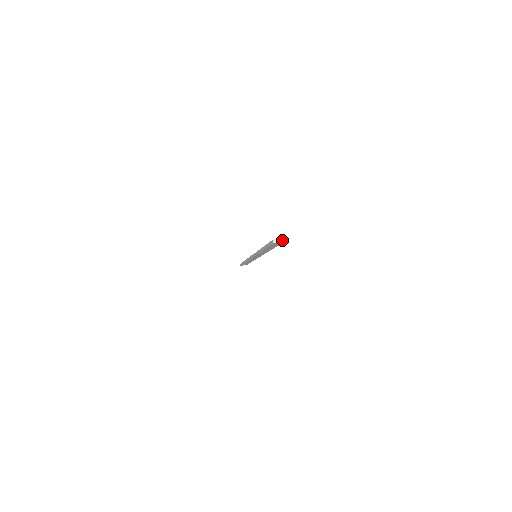
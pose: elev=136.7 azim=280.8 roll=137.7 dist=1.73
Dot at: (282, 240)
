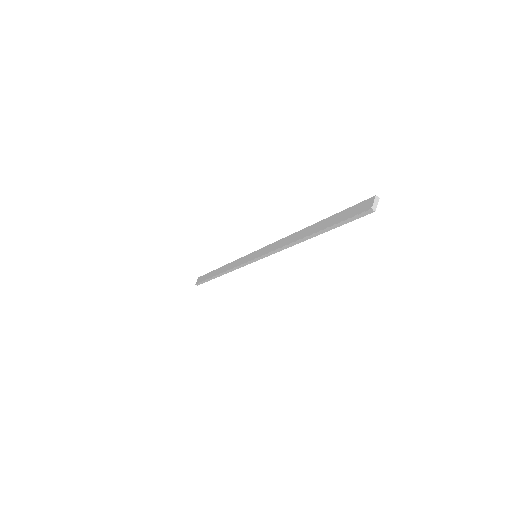
Dot at: (377, 199)
